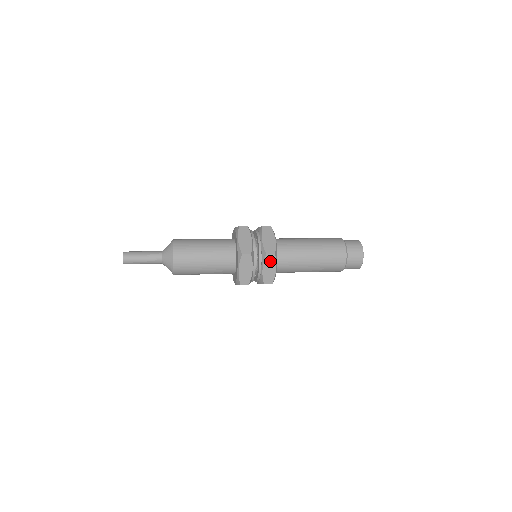
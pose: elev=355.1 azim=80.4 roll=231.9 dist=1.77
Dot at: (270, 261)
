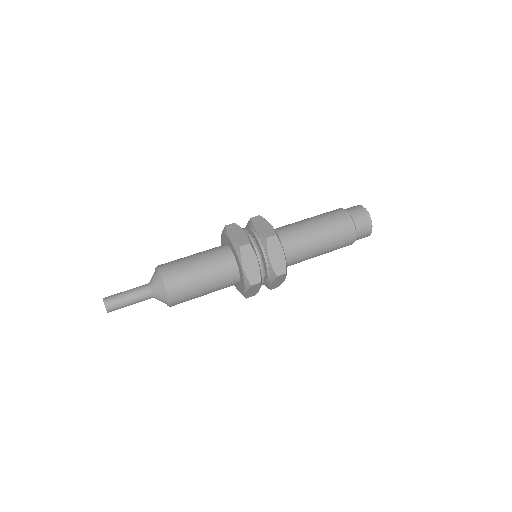
Dot at: occluded
